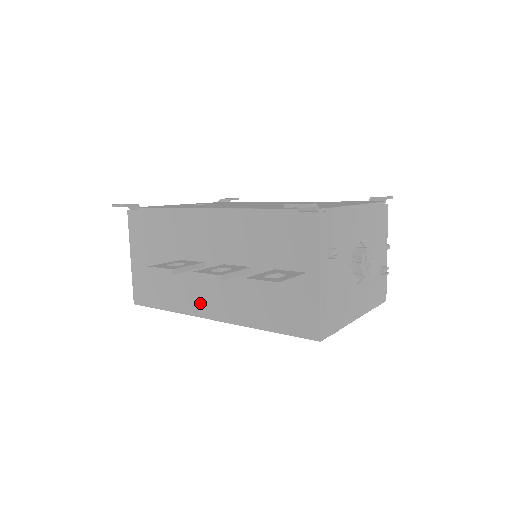
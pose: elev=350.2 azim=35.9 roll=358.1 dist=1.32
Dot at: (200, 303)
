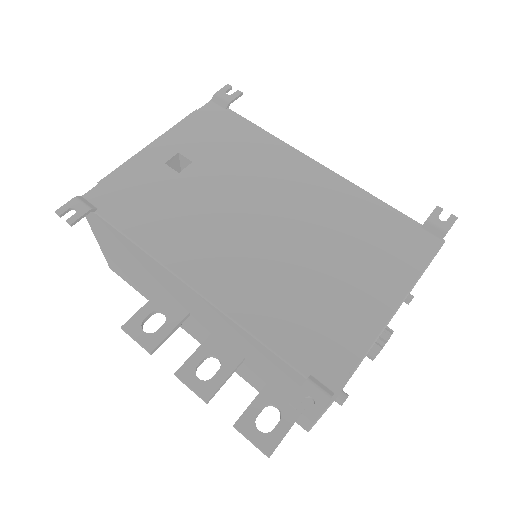
Dot at: (186, 327)
